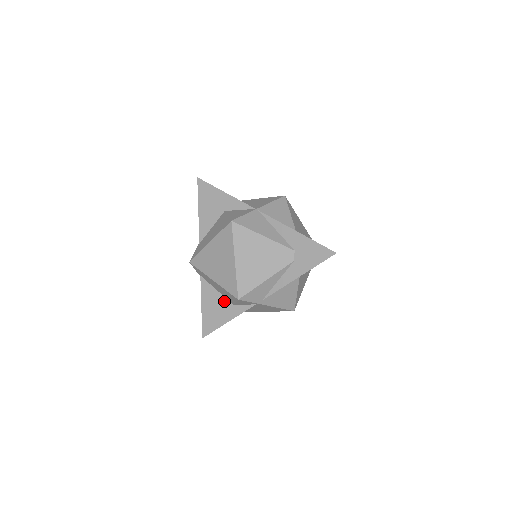
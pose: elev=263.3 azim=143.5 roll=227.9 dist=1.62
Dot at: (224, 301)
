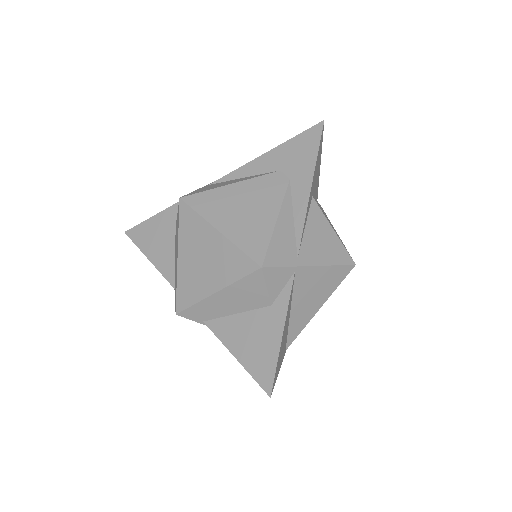
Dot at: (255, 315)
